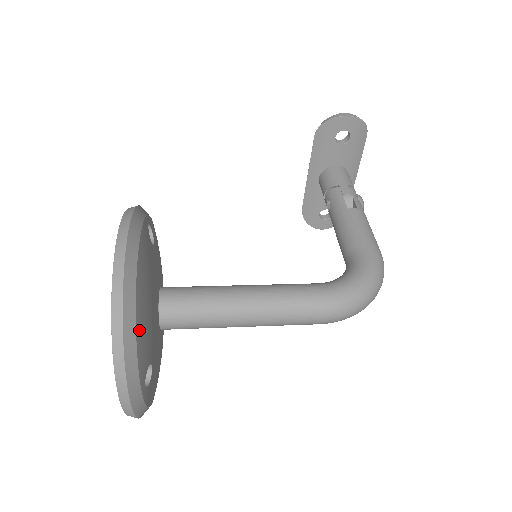
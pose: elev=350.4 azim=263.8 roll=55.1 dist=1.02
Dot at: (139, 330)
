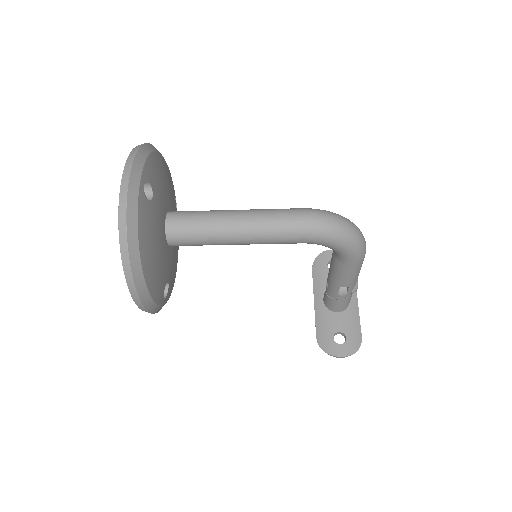
Dot at: (154, 157)
